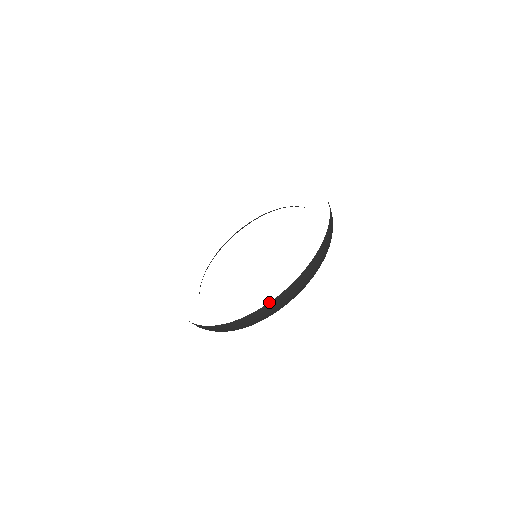
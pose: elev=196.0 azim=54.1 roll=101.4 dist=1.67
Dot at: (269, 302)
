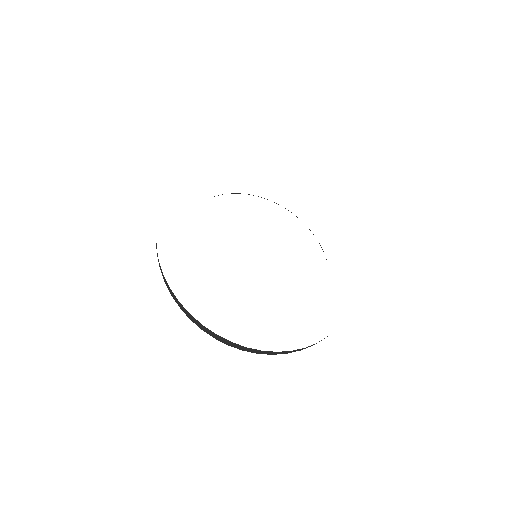
Dot at: occluded
